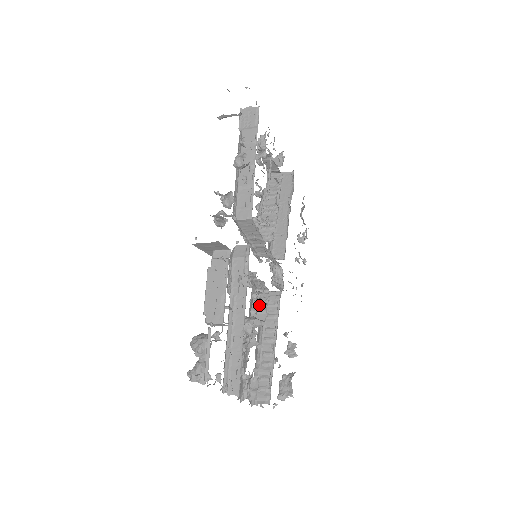
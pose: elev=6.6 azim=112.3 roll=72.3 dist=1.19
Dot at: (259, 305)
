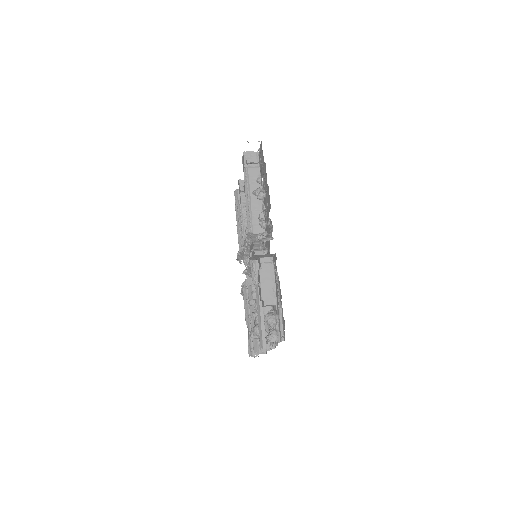
Dot at: occluded
